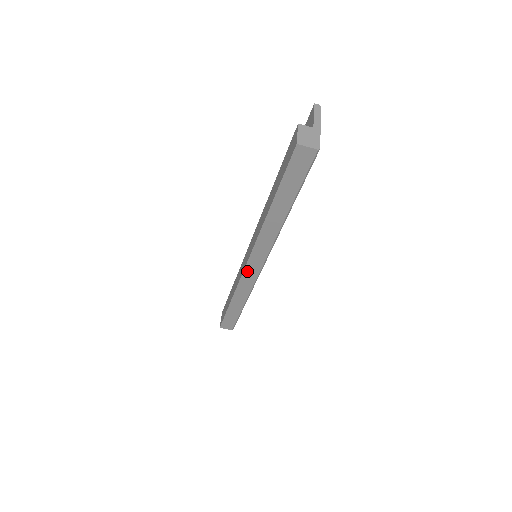
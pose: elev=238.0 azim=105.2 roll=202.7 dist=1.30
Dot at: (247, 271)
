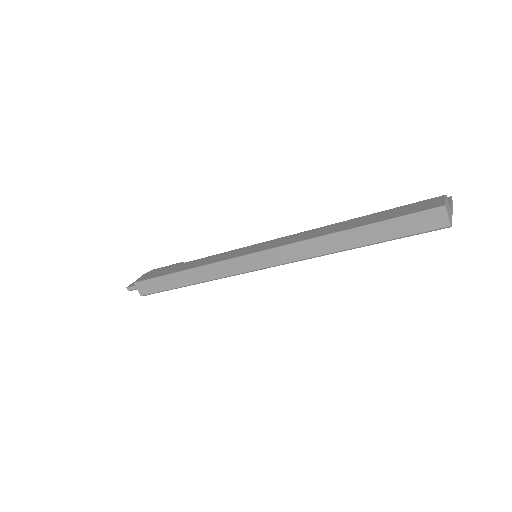
Dot at: (244, 259)
